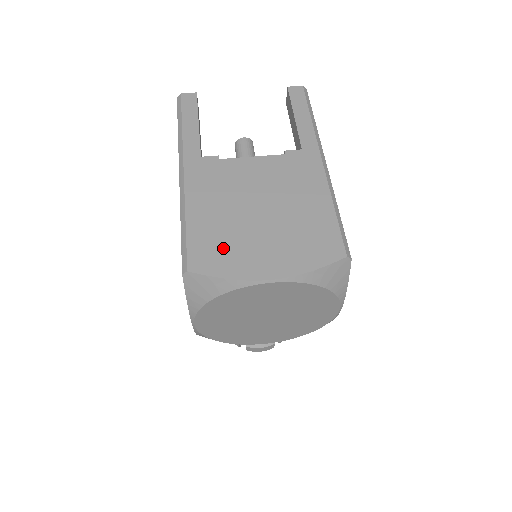
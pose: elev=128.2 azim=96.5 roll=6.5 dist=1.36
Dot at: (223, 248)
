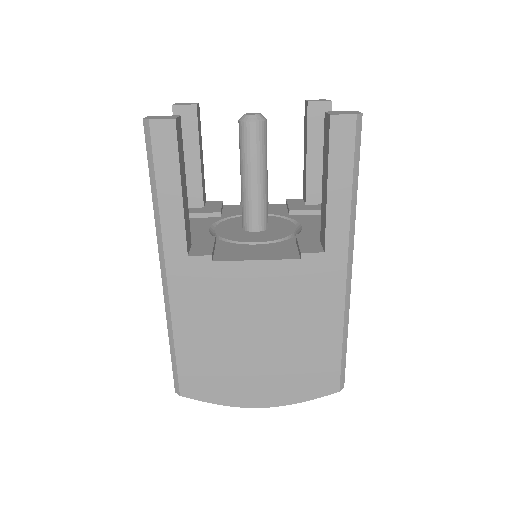
Dot at: (215, 376)
